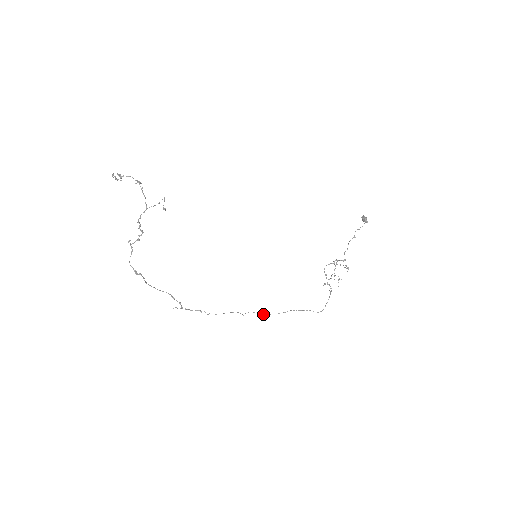
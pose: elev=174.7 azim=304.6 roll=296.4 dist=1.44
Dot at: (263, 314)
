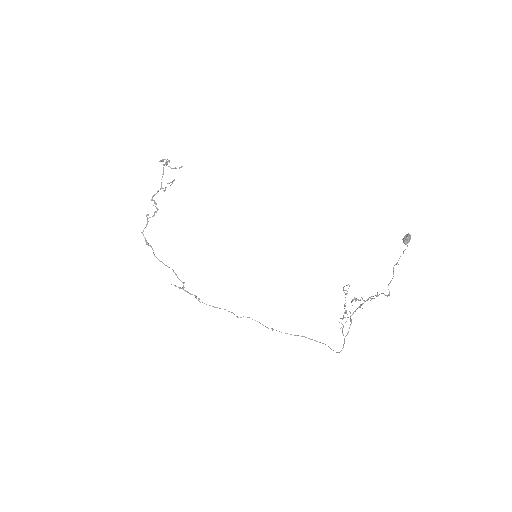
Dot at: (265, 326)
